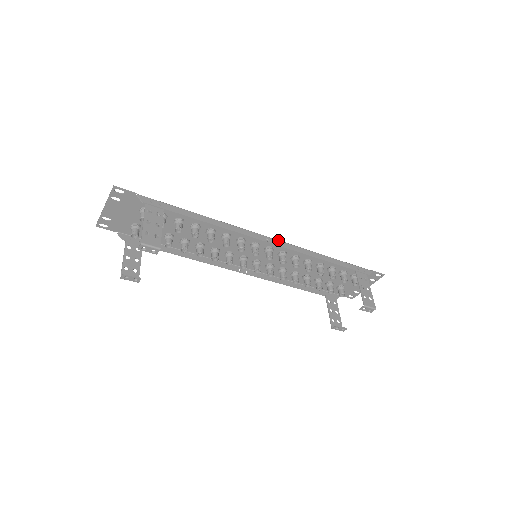
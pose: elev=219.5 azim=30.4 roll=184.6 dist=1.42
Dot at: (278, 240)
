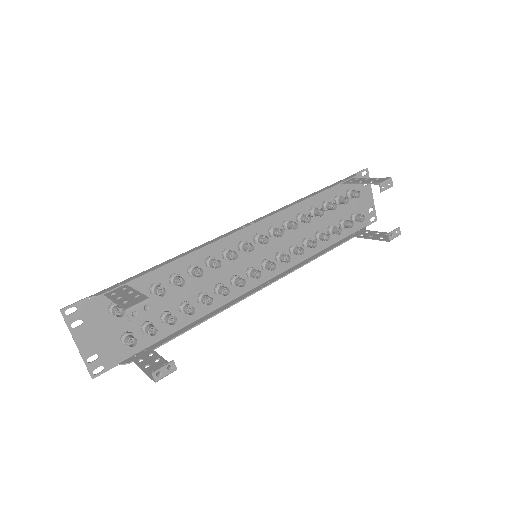
Dot at: (253, 221)
